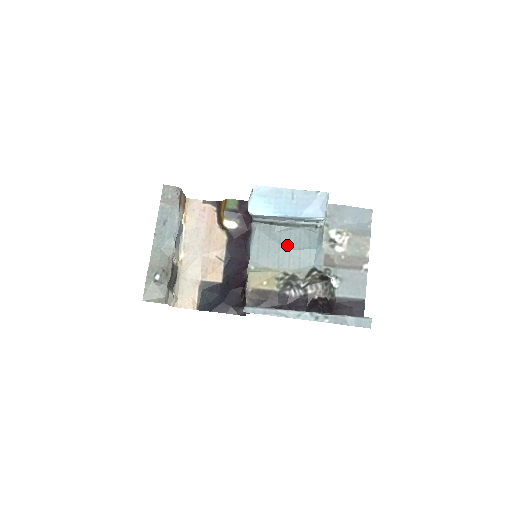
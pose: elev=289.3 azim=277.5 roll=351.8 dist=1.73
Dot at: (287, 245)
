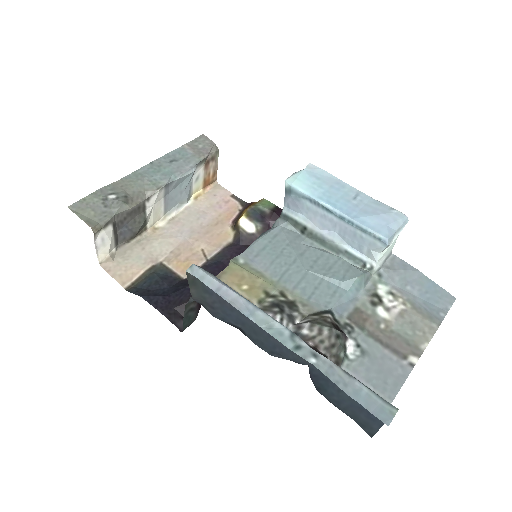
Dot at: (308, 264)
